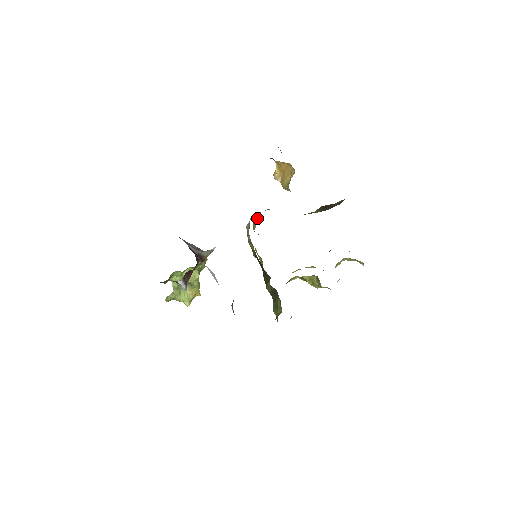
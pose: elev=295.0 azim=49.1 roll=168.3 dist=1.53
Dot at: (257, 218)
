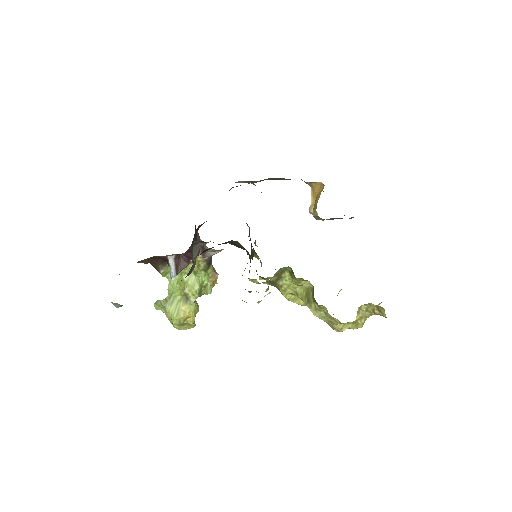
Dot at: occluded
